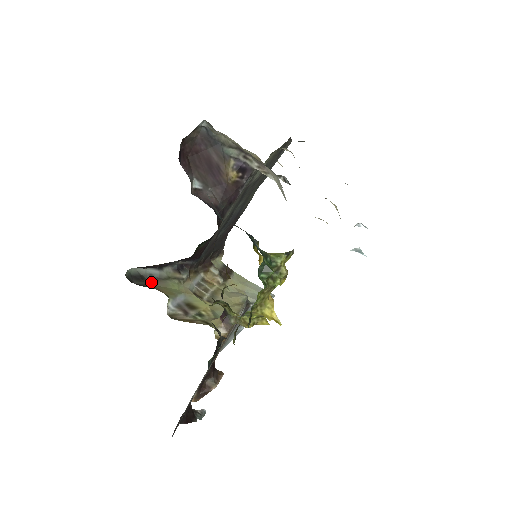
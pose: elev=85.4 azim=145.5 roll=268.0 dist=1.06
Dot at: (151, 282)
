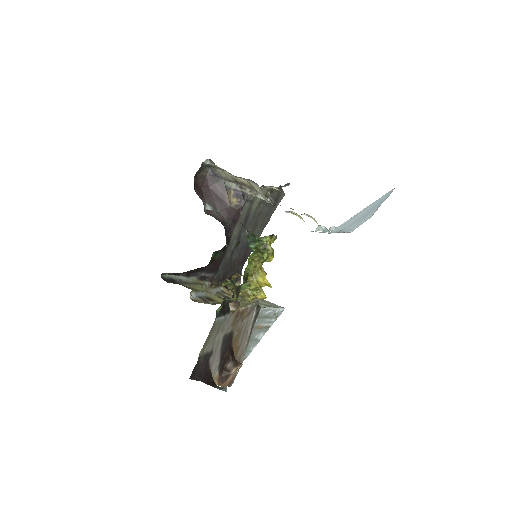
Dot at: (180, 284)
